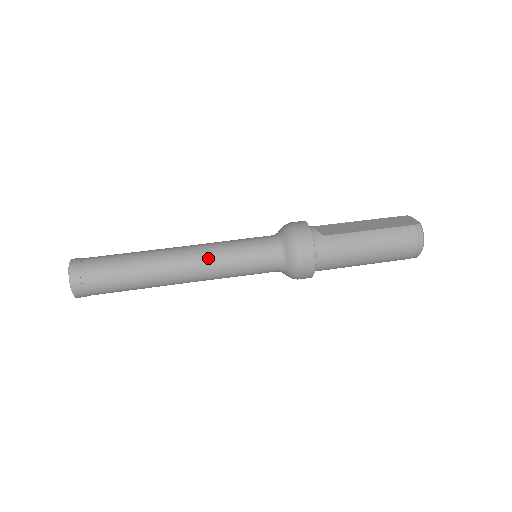
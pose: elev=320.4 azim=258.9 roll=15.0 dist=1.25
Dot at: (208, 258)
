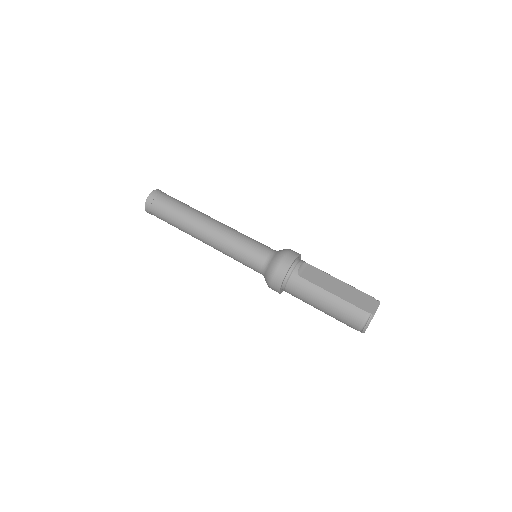
Dot at: (221, 240)
